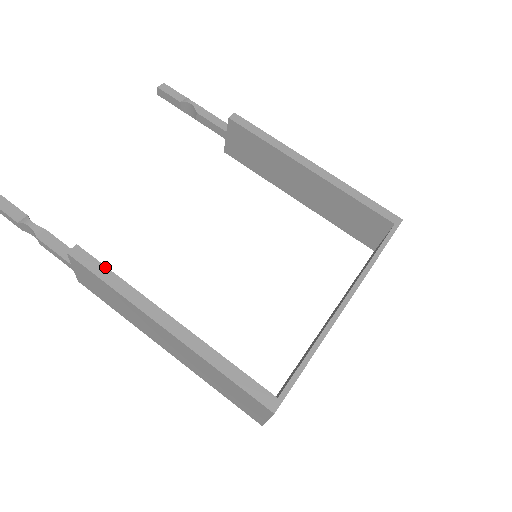
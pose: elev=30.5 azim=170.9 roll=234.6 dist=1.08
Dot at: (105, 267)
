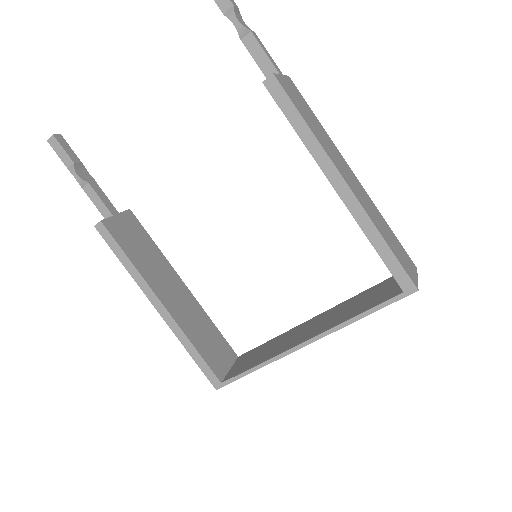
Dot at: (120, 248)
